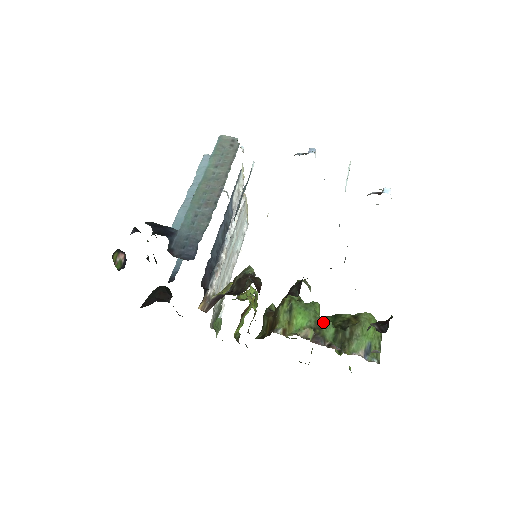
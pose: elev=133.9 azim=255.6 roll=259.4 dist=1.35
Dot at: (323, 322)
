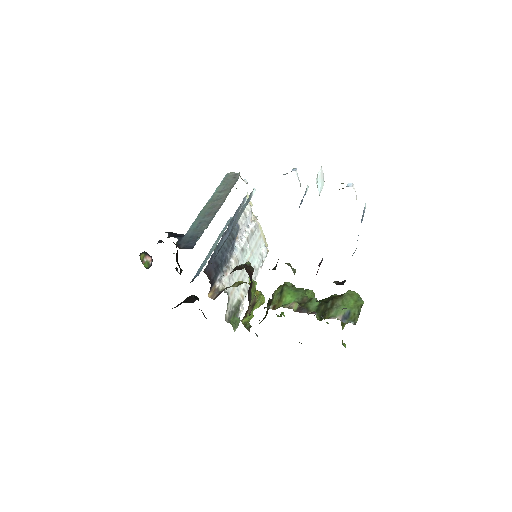
Dot at: (309, 299)
